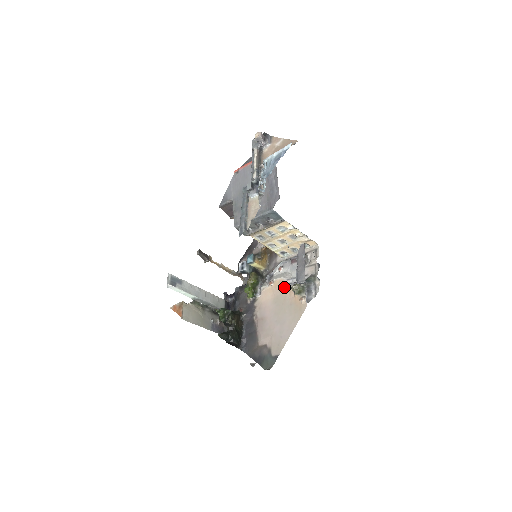
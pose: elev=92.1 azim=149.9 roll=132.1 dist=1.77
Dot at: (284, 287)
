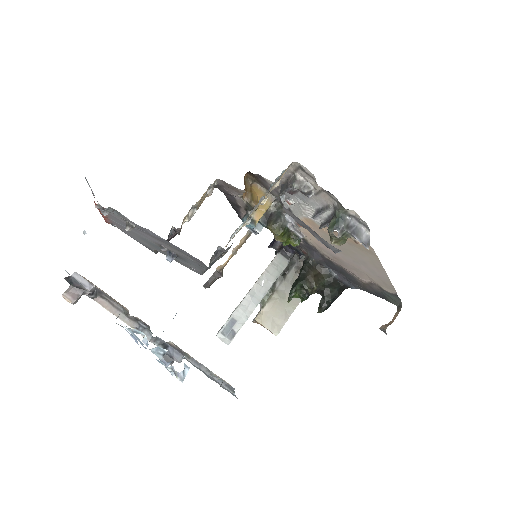
Dot at: occluded
